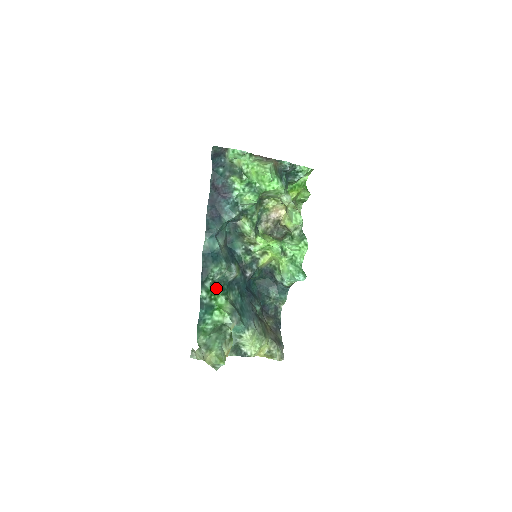
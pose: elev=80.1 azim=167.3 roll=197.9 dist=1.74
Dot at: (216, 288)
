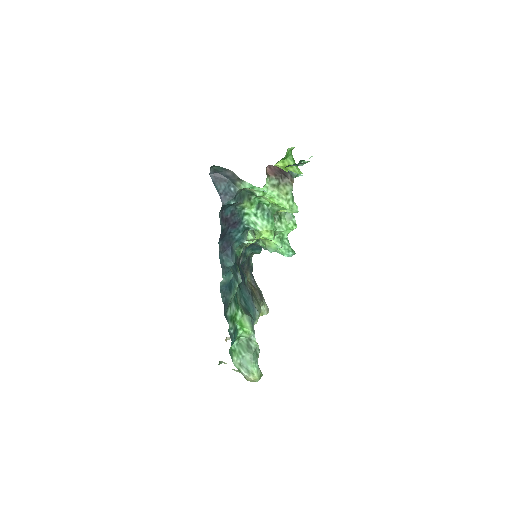
Dot at: (232, 308)
